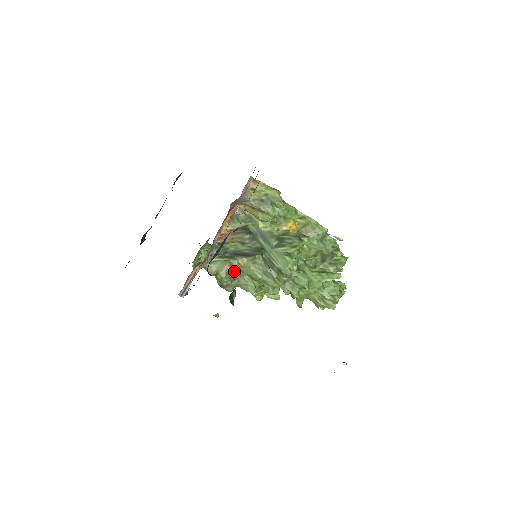
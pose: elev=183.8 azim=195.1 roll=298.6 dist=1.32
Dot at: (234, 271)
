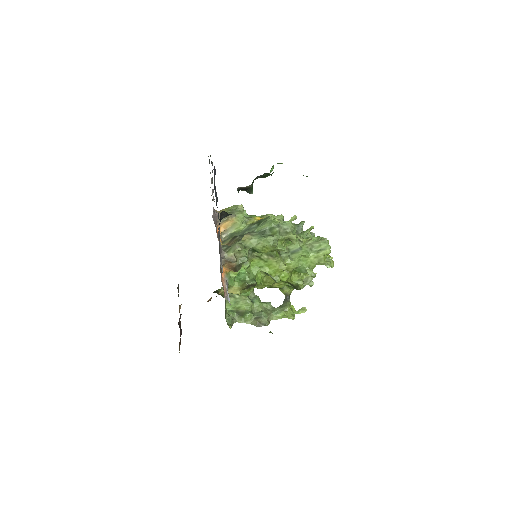
Dot at: (246, 255)
